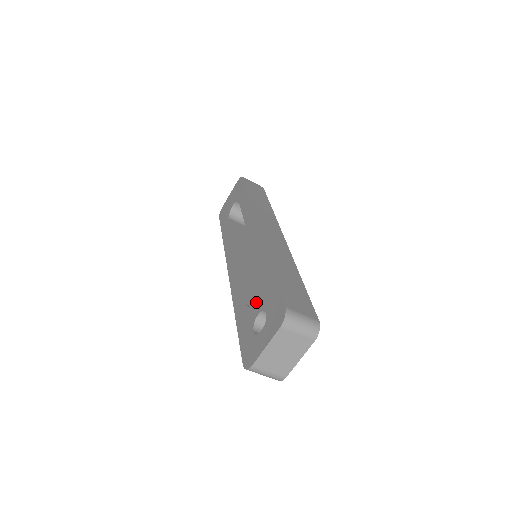
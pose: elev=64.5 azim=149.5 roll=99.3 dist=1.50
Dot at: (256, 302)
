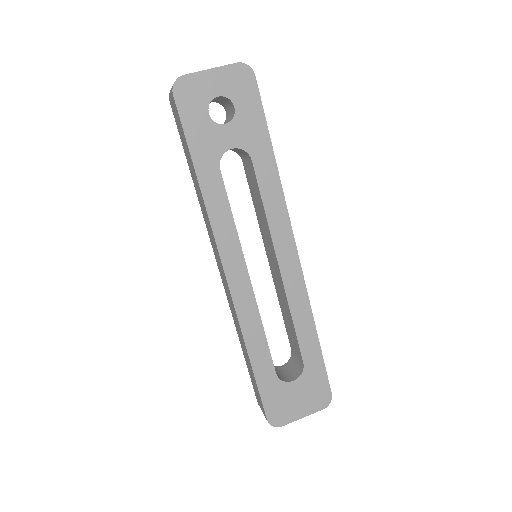
Dot at: occluded
